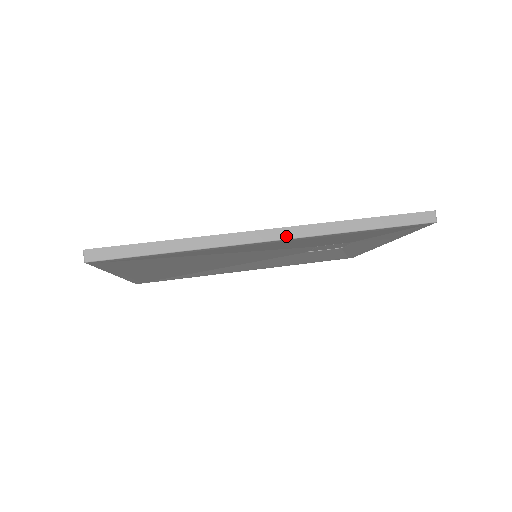
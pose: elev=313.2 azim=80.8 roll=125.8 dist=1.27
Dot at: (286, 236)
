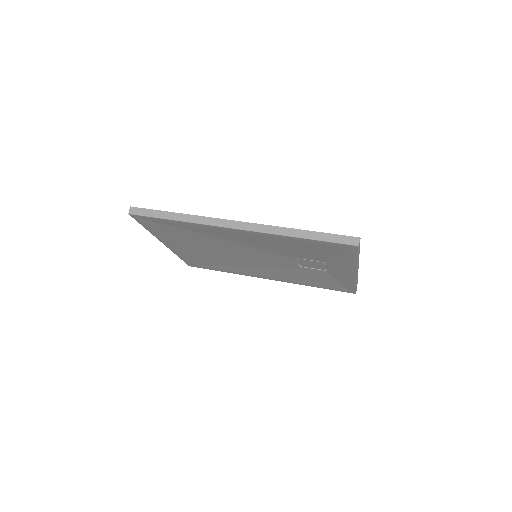
Dot at: (248, 228)
